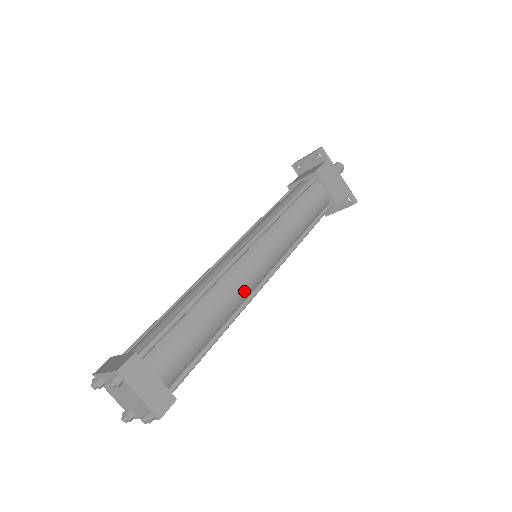
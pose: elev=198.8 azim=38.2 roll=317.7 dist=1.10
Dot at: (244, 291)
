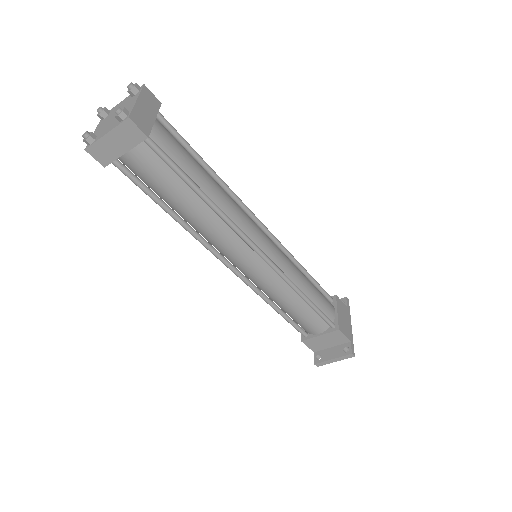
Dot at: (239, 222)
